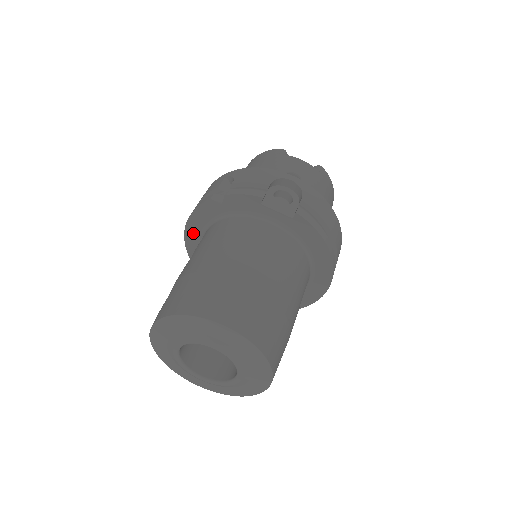
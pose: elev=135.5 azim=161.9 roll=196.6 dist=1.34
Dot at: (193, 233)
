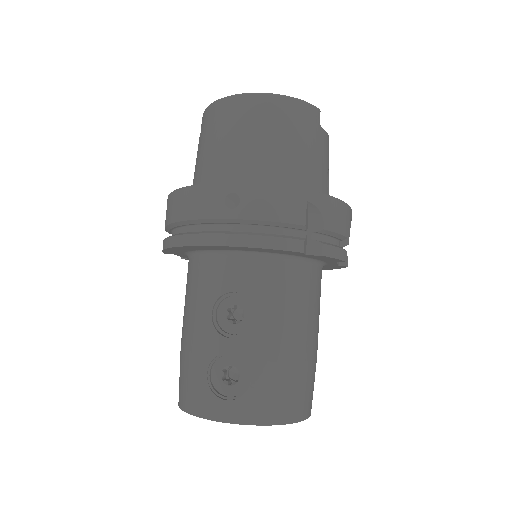
Dot at: (228, 248)
